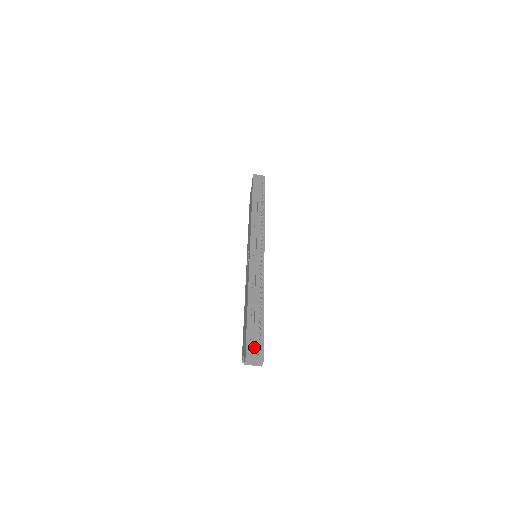
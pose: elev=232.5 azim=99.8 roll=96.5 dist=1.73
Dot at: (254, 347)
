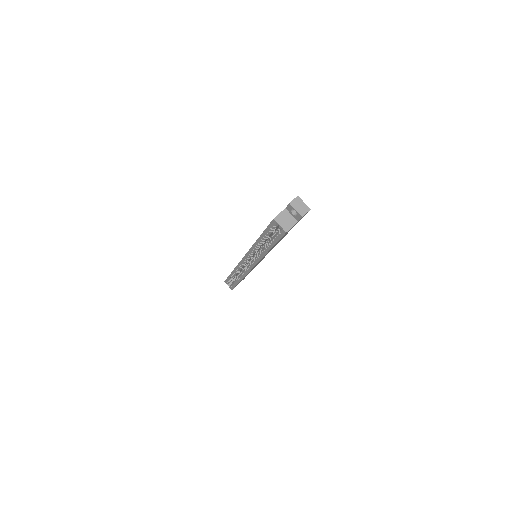
Dot at: occluded
